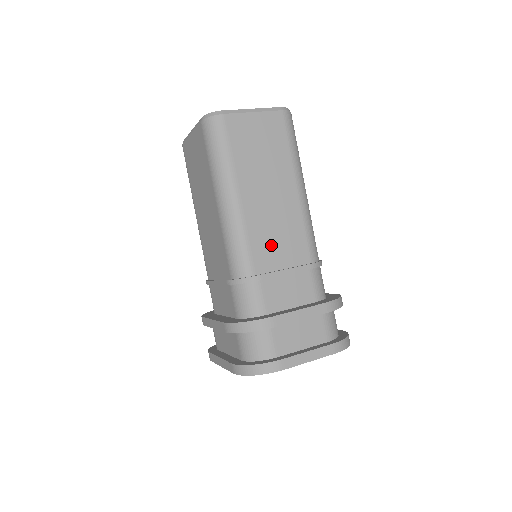
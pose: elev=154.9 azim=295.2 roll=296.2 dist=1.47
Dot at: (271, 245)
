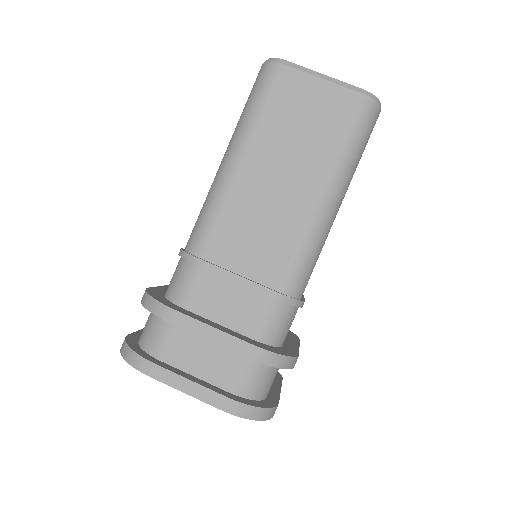
Dot at: (242, 238)
